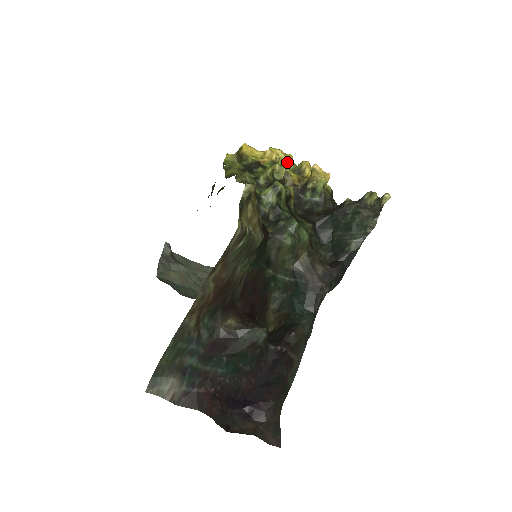
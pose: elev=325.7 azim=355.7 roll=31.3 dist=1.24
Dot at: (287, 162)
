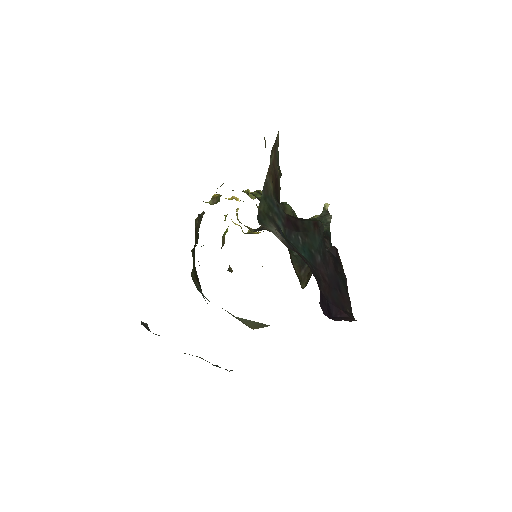
Dot at: (240, 226)
